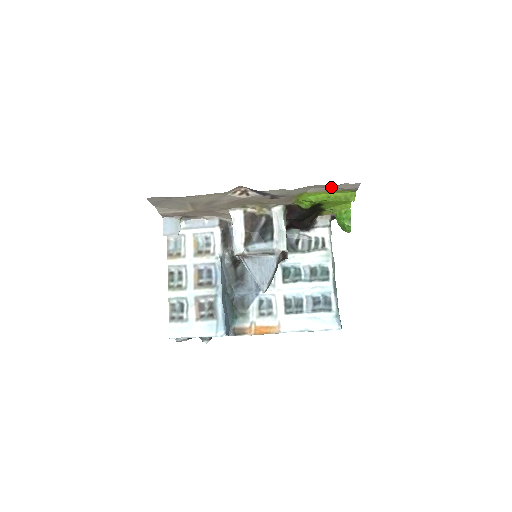
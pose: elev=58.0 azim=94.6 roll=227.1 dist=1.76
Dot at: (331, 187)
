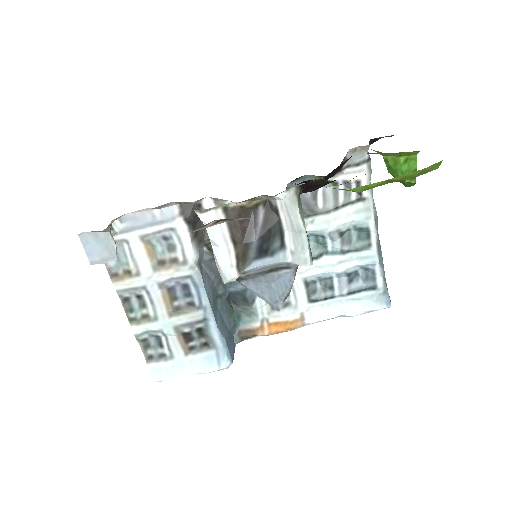
Dot at: occluded
